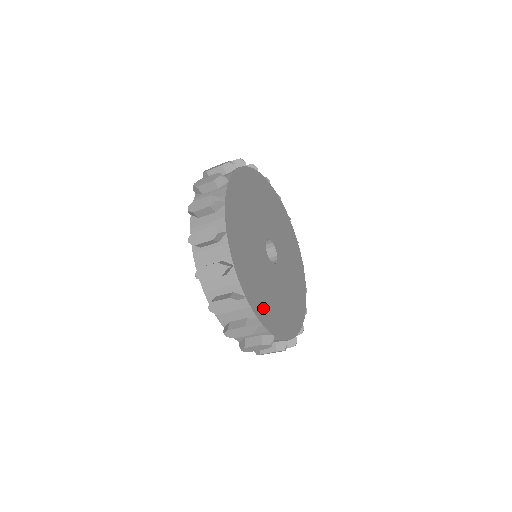
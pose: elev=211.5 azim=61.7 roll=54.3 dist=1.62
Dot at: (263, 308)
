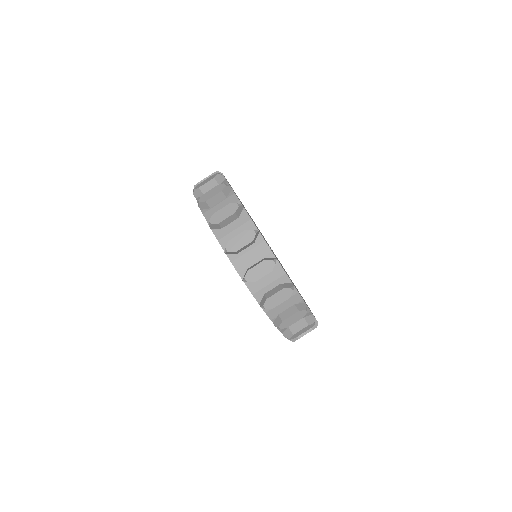
Dot at: occluded
